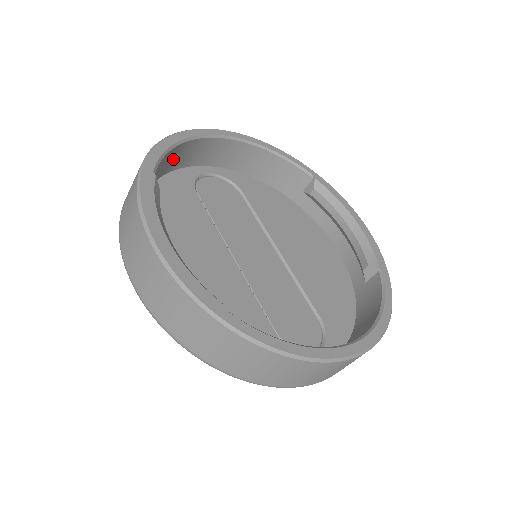
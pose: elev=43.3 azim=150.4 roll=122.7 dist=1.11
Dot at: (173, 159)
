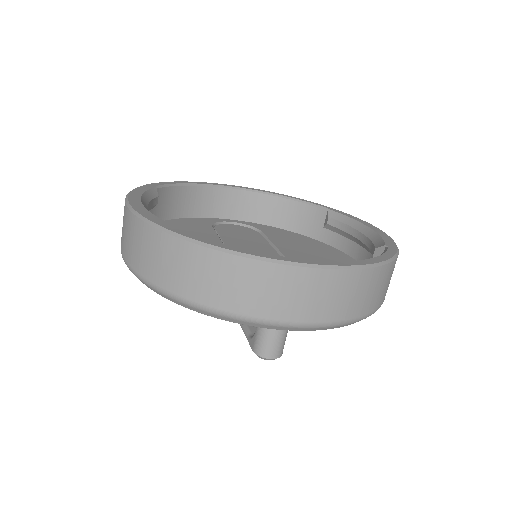
Dot at: (191, 202)
